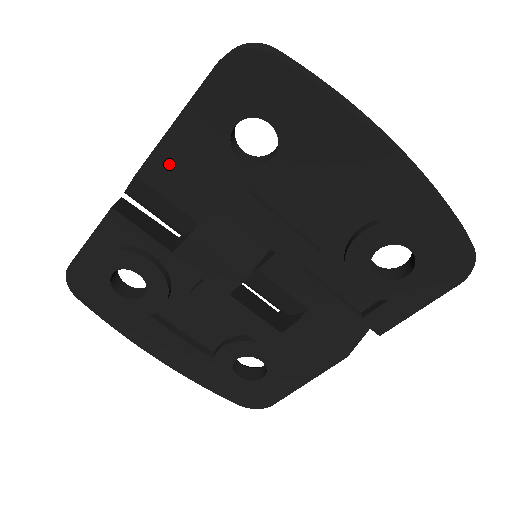
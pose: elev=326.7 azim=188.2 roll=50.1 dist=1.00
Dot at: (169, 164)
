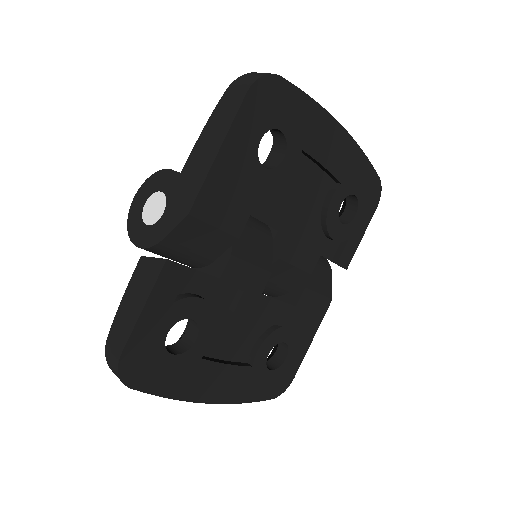
Dot at: (215, 192)
